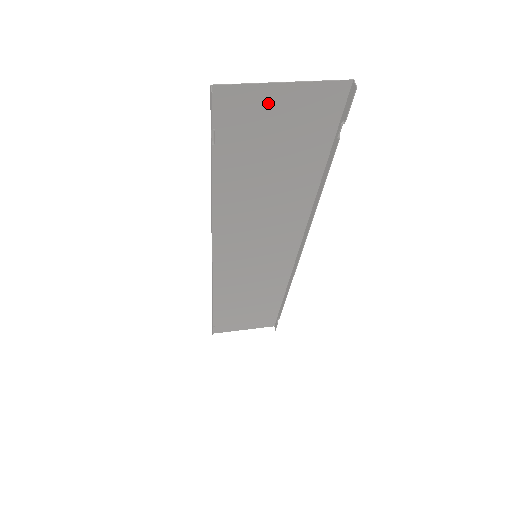
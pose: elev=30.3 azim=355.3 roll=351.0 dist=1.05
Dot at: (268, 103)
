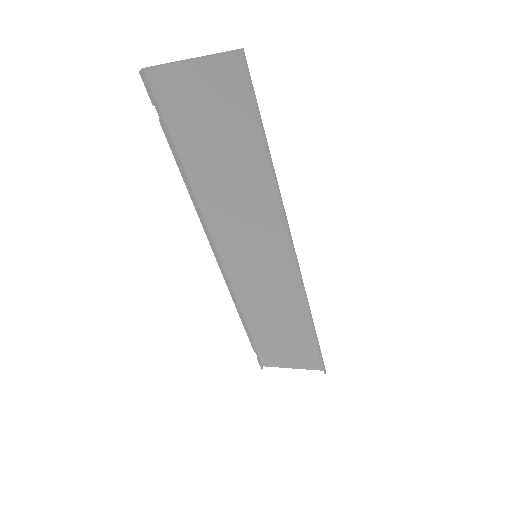
Dot at: (188, 80)
